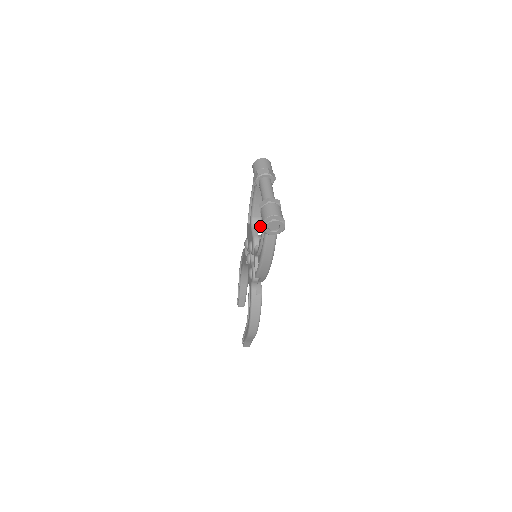
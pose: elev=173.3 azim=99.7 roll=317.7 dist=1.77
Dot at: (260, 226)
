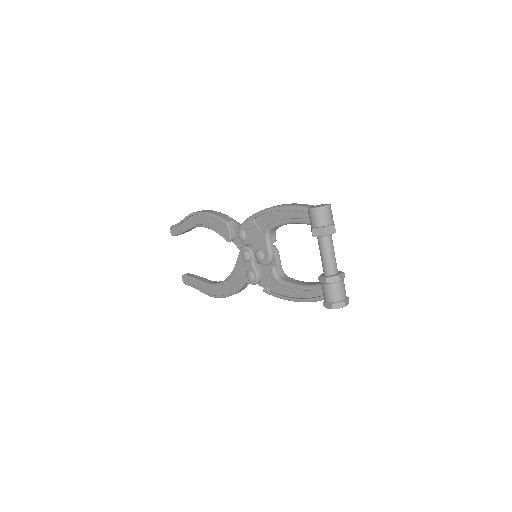
Dot at: (275, 237)
